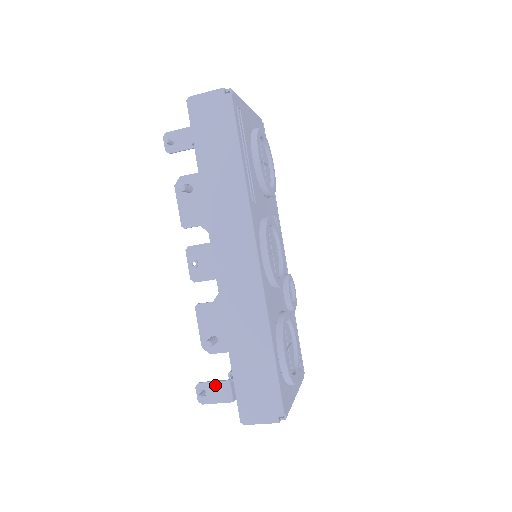
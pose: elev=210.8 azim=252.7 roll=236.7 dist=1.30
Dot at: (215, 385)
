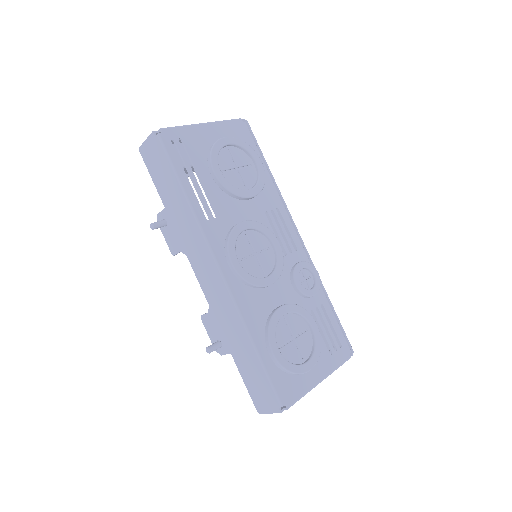
Dot at: occluded
